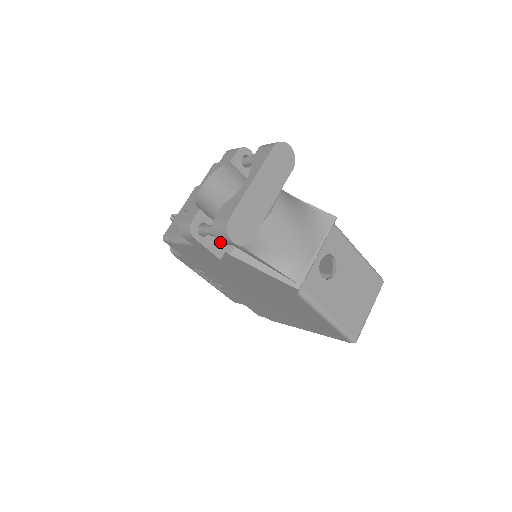
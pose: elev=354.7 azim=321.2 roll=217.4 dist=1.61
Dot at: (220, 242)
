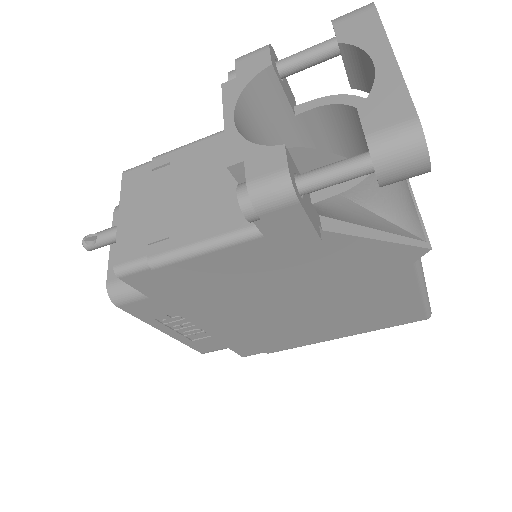
Dot at: (382, 181)
